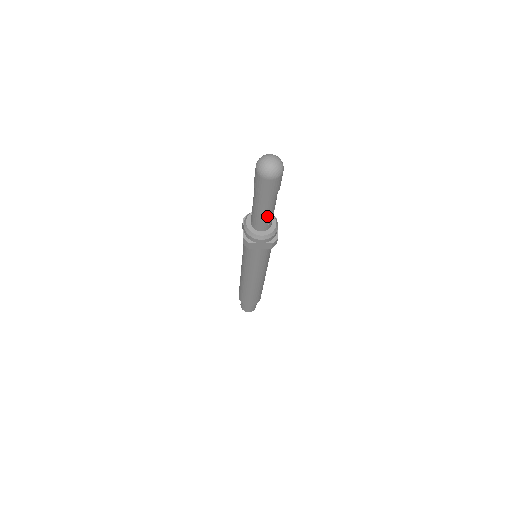
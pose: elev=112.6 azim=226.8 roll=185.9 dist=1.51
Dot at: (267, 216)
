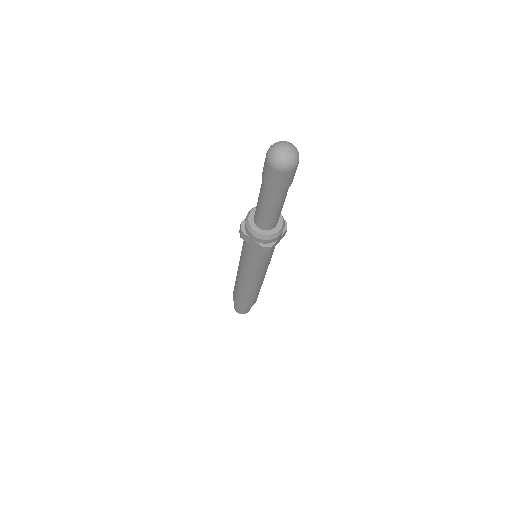
Dot at: occluded
